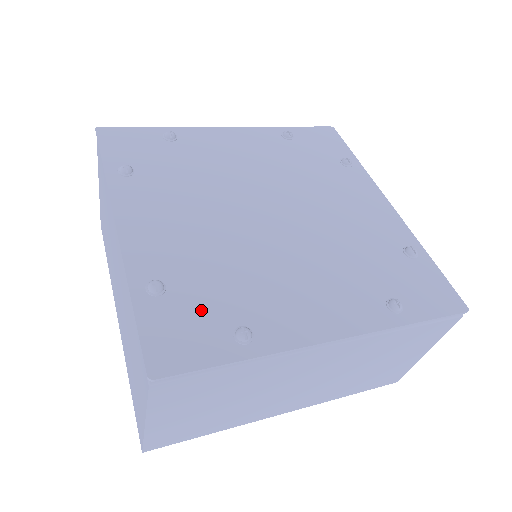
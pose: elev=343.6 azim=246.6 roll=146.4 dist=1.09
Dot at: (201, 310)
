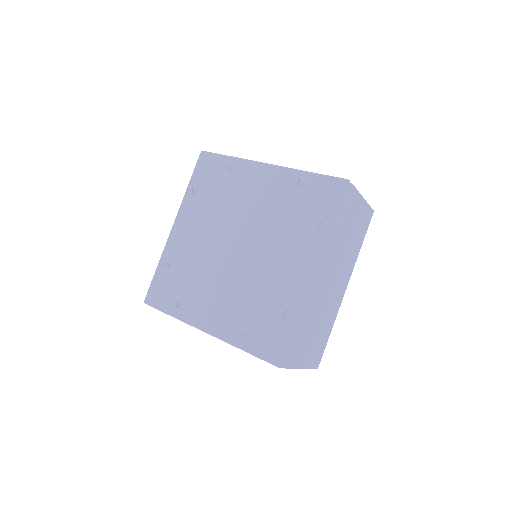
Dot at: (173, 286)
